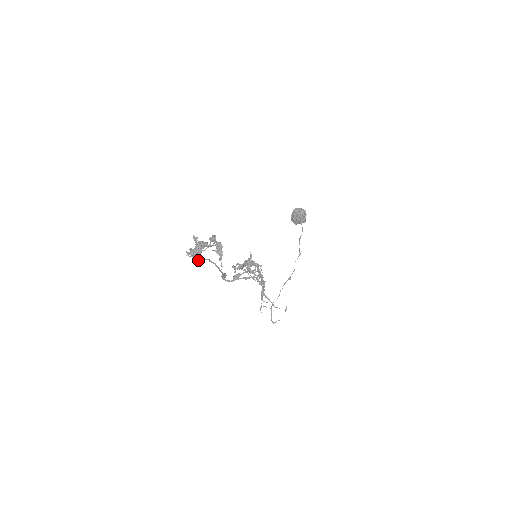
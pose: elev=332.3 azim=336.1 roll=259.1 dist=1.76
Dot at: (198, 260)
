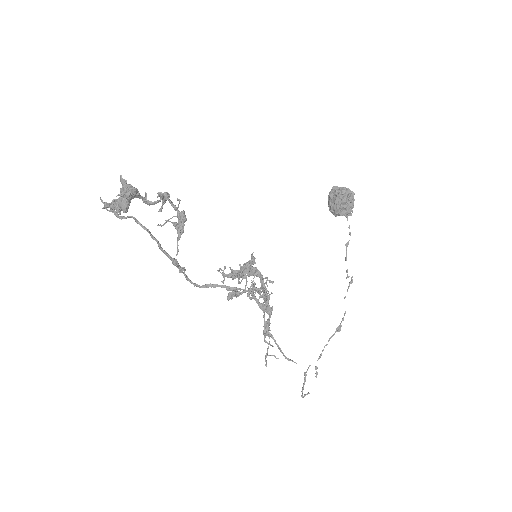
Dot at: (118, 217)
